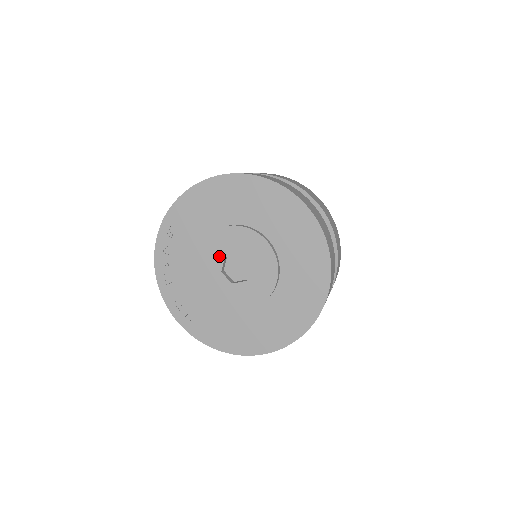
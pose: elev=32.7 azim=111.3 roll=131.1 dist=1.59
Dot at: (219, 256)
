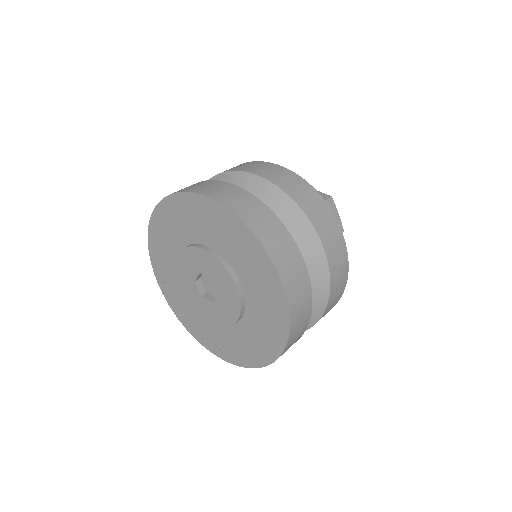
Dot at: (191, 283)
